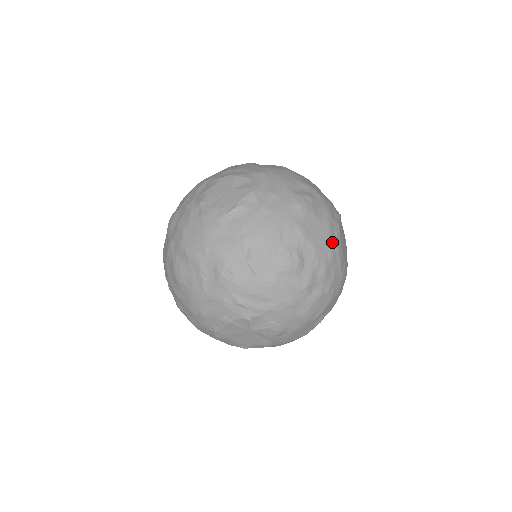
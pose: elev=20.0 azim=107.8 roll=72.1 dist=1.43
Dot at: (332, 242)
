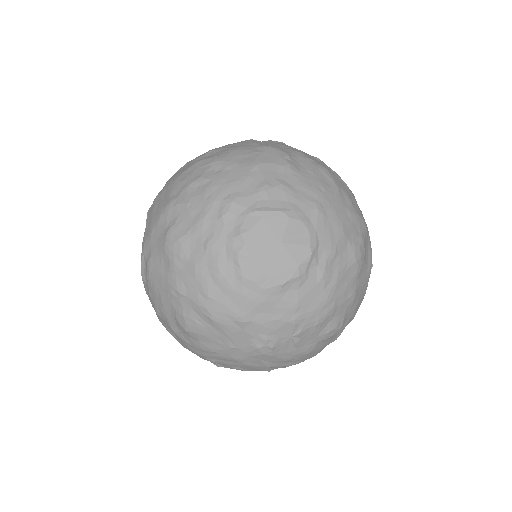
Dot at: (367, 286)
